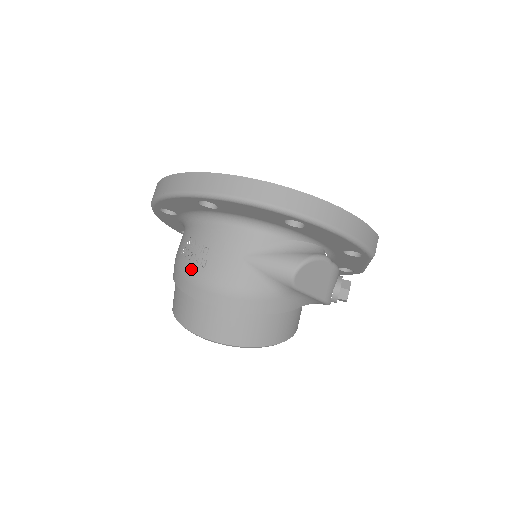
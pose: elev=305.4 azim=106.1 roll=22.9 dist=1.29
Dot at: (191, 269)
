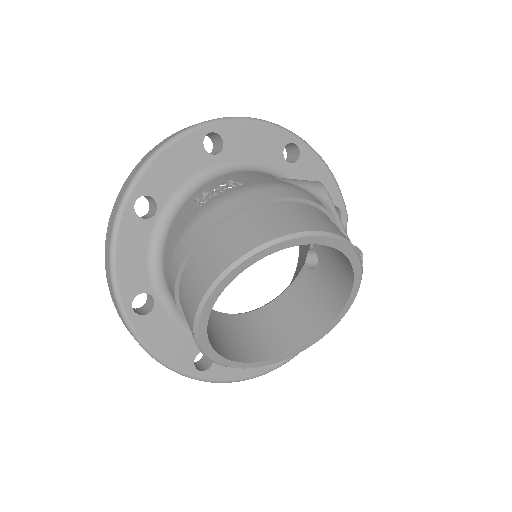
Dot at: (227, 192)
